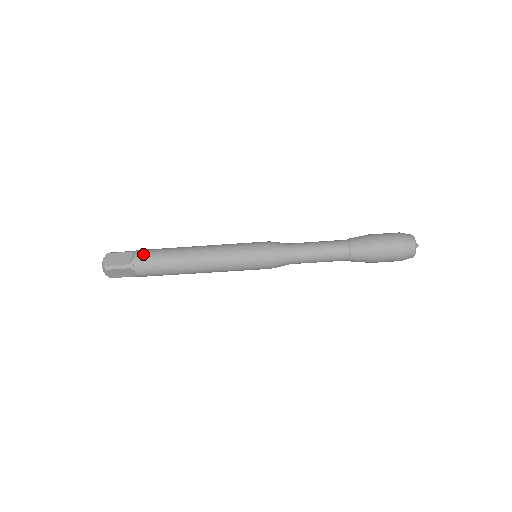
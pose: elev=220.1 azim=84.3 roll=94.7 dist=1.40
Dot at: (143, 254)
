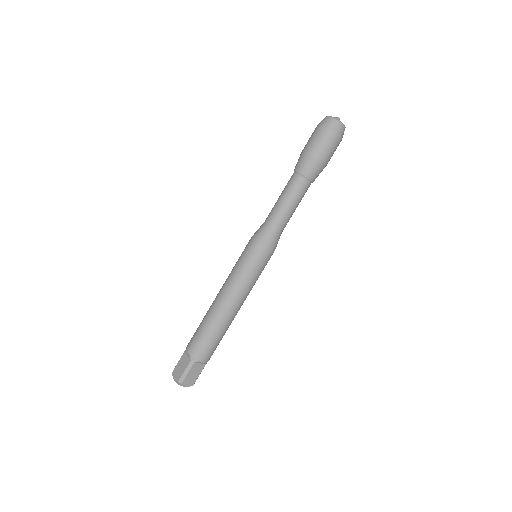
Dot at: (191, 344)
